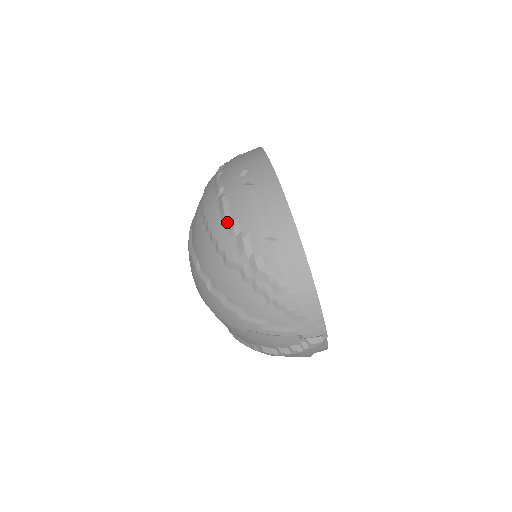
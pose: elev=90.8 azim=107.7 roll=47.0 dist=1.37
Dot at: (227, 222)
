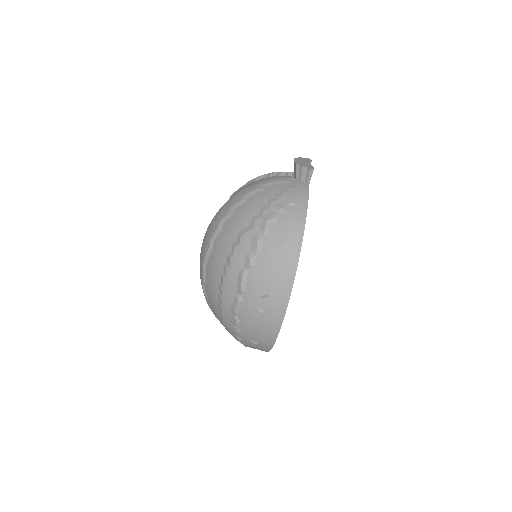
Dot at: (233, 316)
